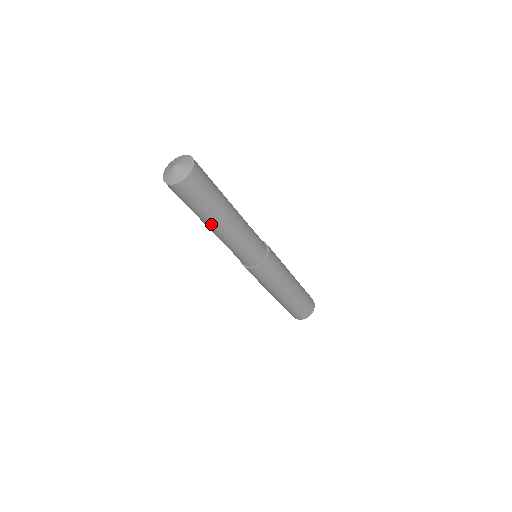
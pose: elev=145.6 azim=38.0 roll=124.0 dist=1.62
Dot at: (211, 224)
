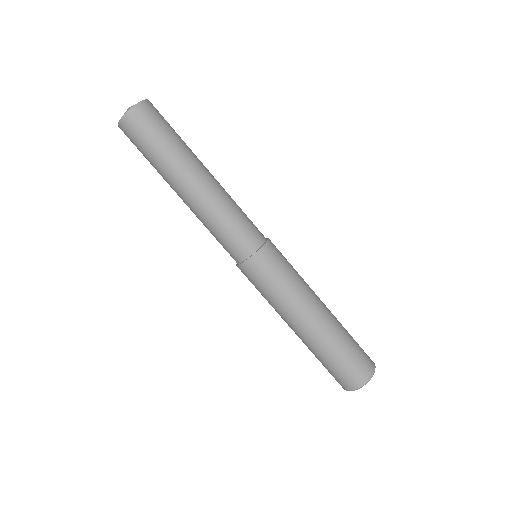
Dot at: (171, 185)
